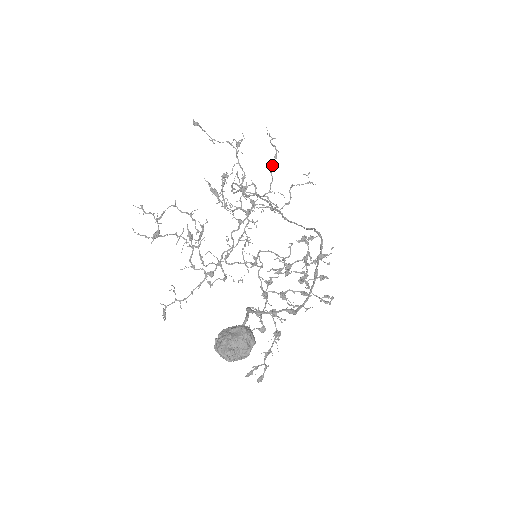
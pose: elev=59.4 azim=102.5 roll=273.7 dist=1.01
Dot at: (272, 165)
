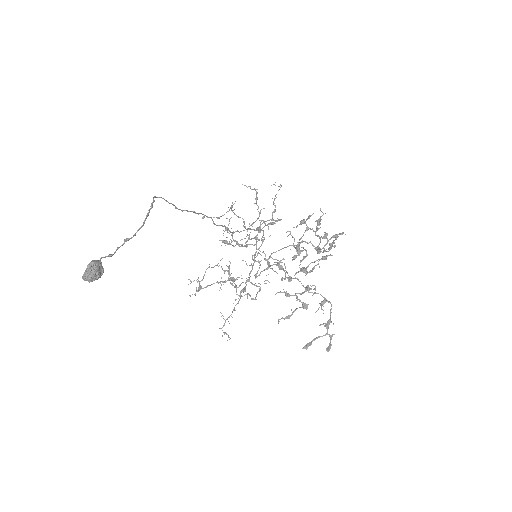
Dot at: (256, 200)
